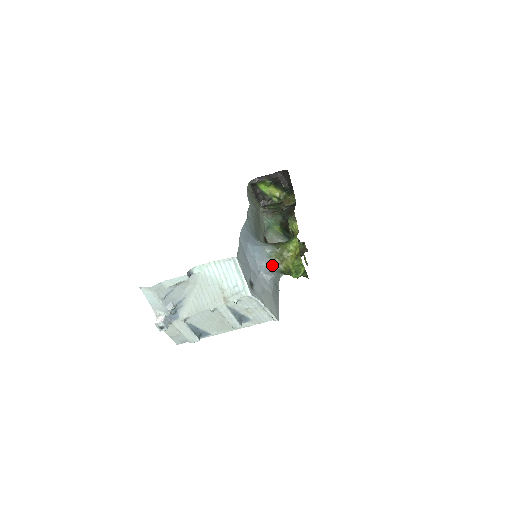
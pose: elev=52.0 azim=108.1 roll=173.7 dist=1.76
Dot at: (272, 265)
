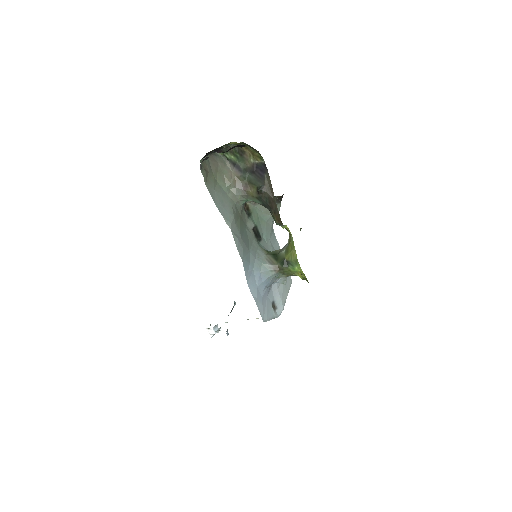
Dot at: (282, 280)
